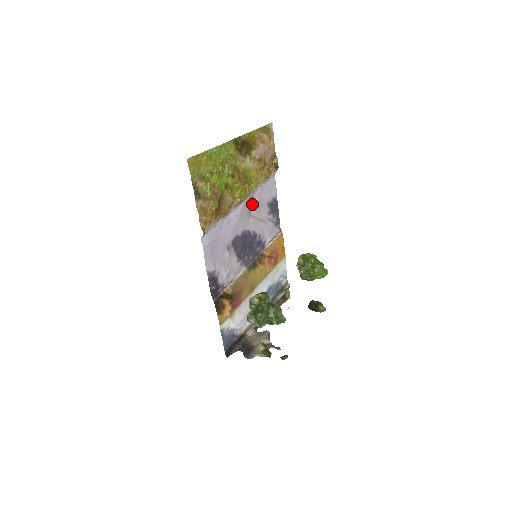
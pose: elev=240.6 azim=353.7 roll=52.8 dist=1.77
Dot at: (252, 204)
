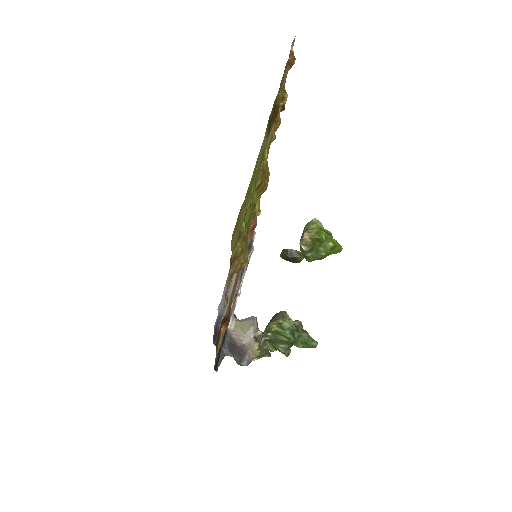
Dot at: occluded
